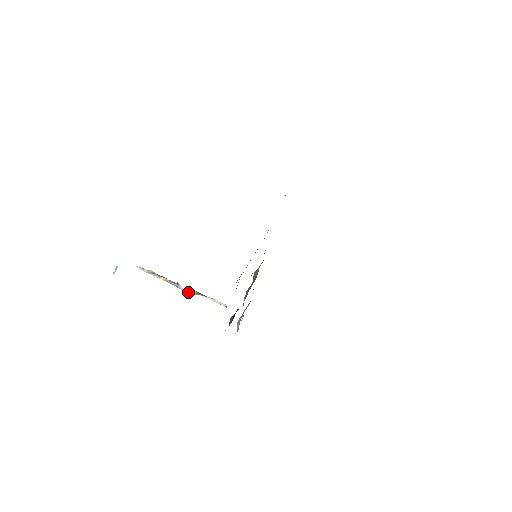
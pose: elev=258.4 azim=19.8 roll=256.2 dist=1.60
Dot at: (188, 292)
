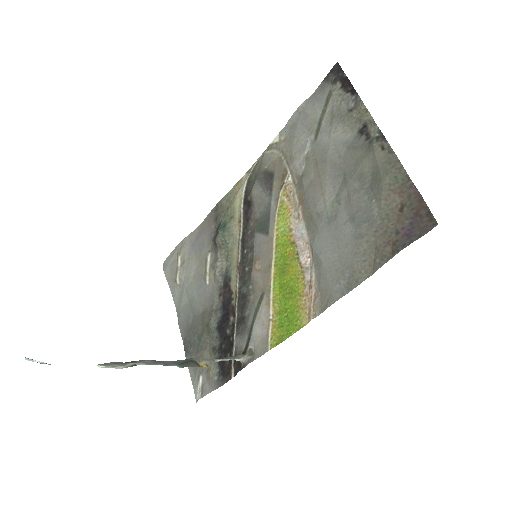
Dot at: occluded
